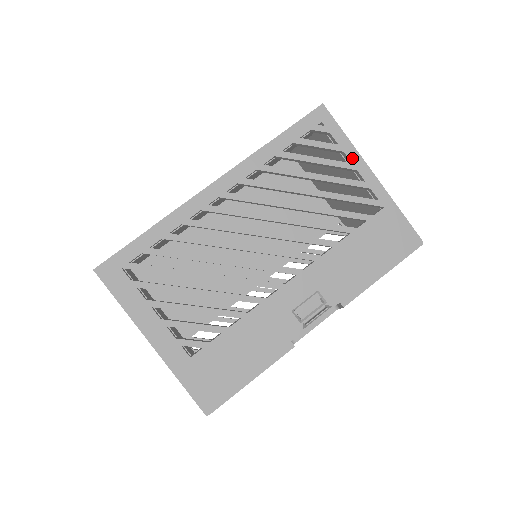
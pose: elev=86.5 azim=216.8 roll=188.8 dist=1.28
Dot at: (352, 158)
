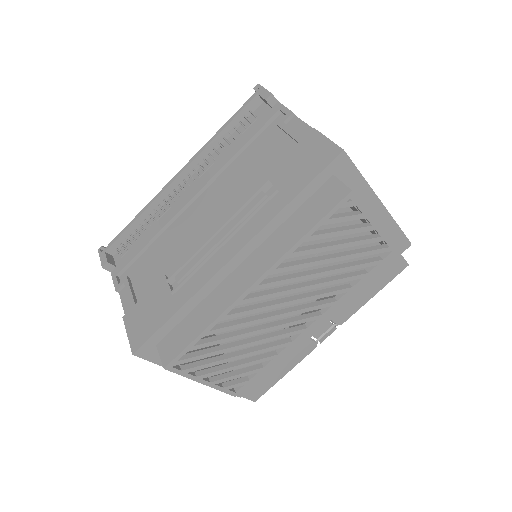
Dot at: (373, 221)
